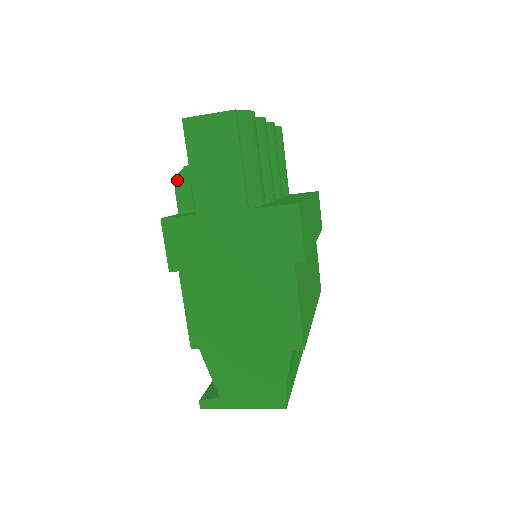
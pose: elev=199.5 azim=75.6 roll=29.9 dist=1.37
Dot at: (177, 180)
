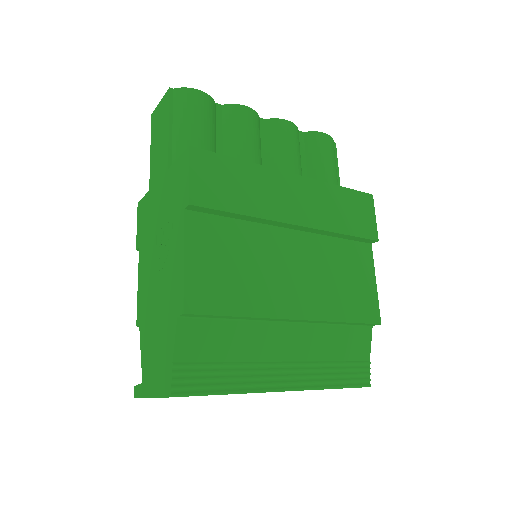
Dot at: occluded
